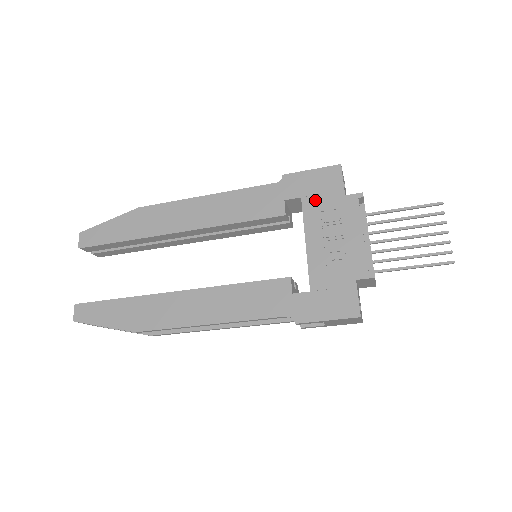
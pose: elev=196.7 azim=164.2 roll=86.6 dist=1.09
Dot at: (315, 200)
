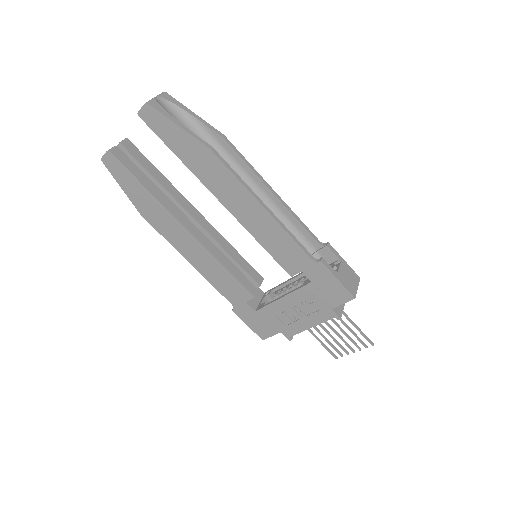
Dot at: (316, 292)
